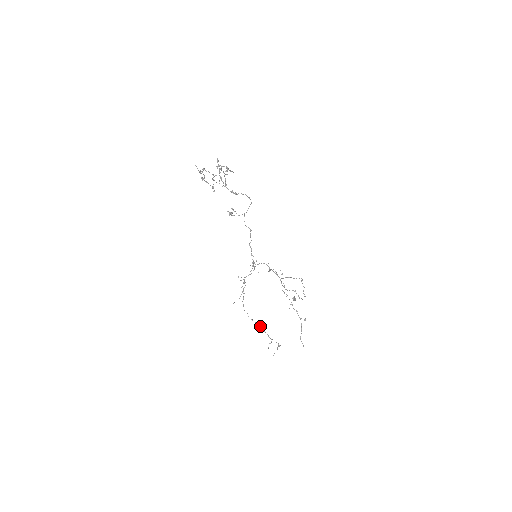
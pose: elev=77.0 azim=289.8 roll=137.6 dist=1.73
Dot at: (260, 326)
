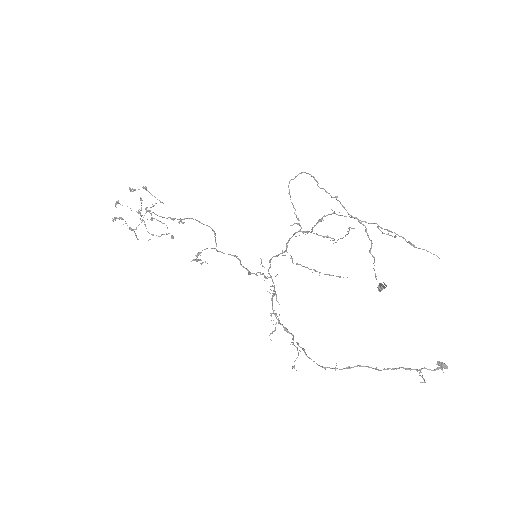
Dot at: (373, 368)
